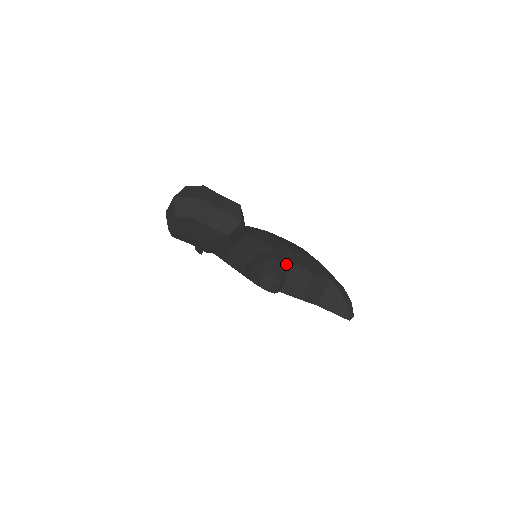
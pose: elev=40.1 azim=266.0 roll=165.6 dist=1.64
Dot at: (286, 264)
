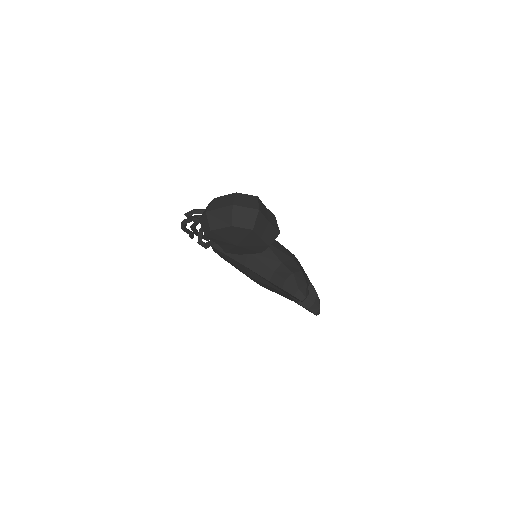
Dot at: (304, 274)
